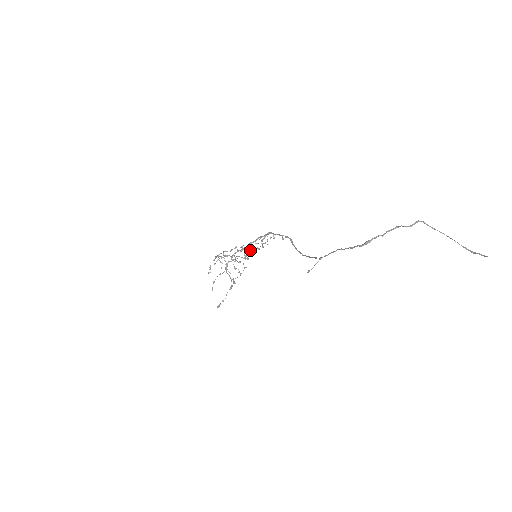
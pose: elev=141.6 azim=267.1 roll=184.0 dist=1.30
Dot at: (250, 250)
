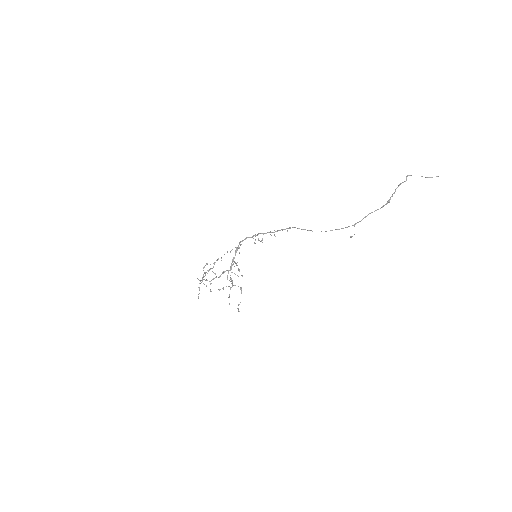
Dot at: occluded
